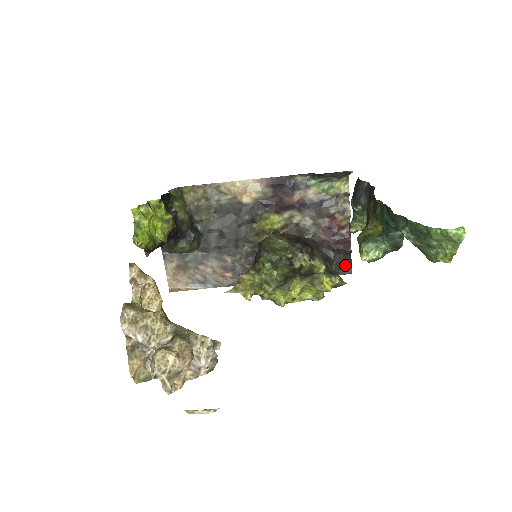
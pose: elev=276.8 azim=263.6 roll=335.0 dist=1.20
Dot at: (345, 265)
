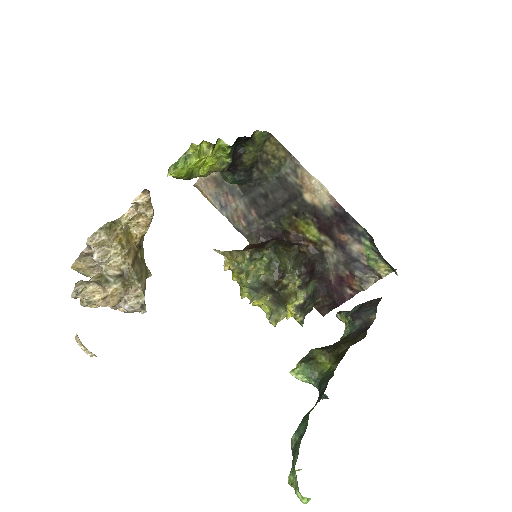
Dot at: (325, 307)
